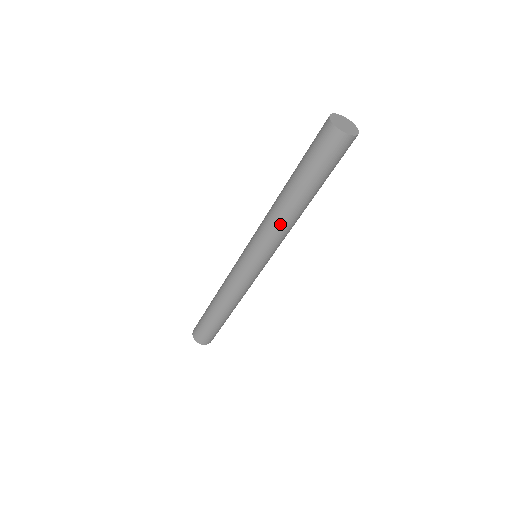
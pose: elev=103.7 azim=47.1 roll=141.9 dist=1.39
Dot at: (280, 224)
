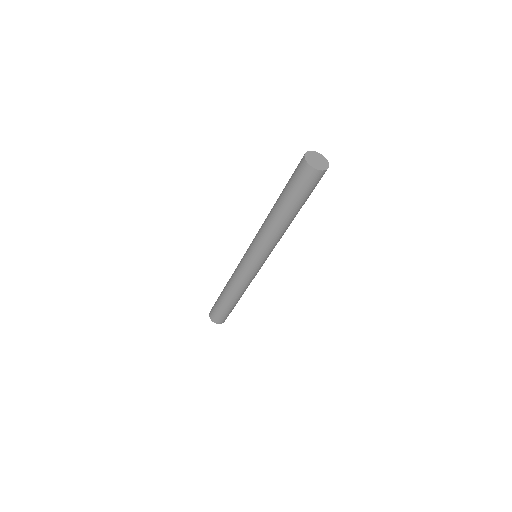
Dot at: (275, 235)
